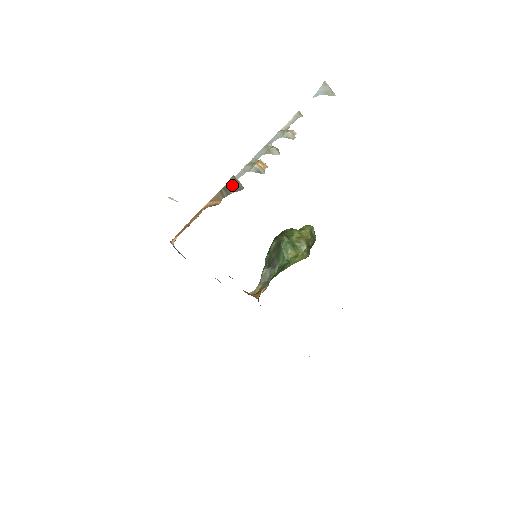
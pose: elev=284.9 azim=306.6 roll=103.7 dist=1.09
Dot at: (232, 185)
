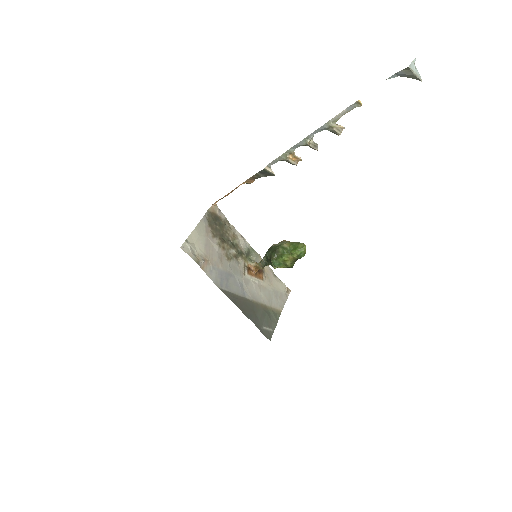
Dot at: (263, 173)
